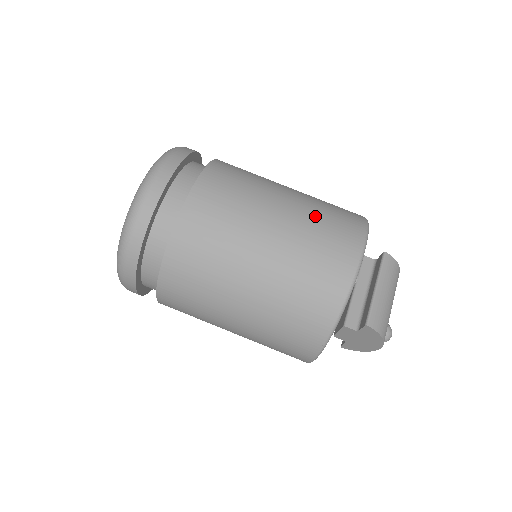
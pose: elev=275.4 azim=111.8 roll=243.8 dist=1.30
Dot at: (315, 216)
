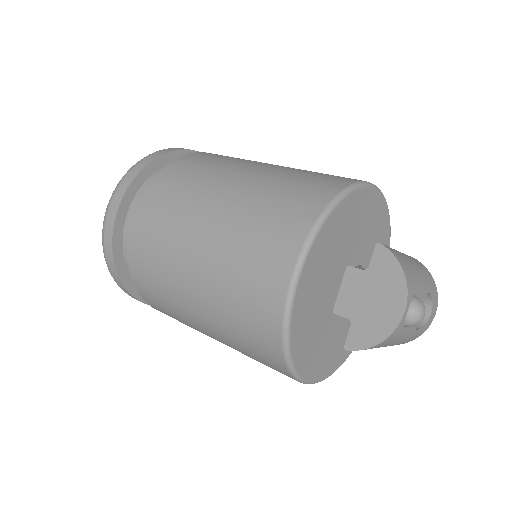
Dot at: occluded
